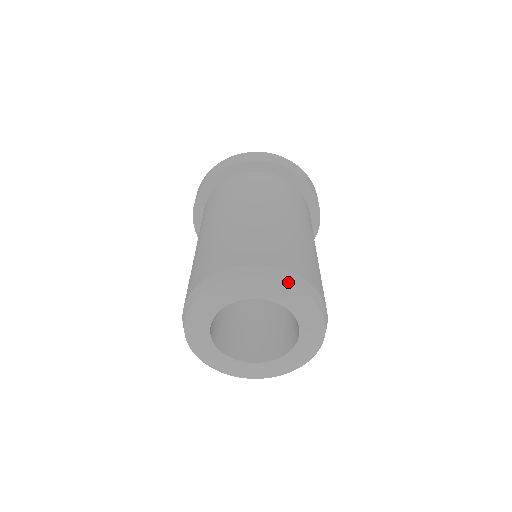
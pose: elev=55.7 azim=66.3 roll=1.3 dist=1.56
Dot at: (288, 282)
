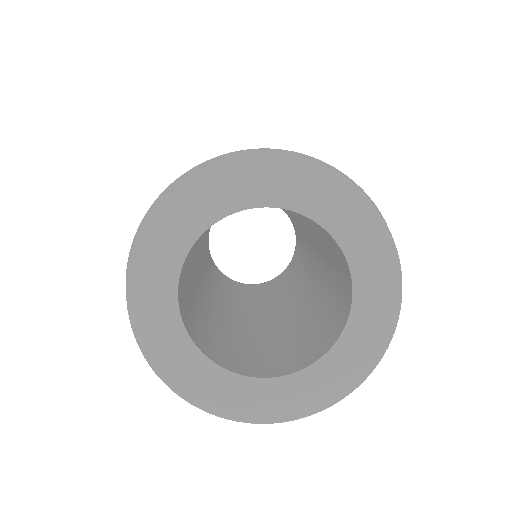
Dot at: (257, 153)
